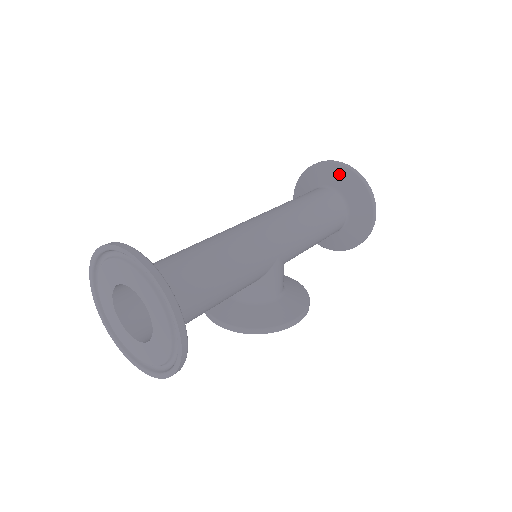
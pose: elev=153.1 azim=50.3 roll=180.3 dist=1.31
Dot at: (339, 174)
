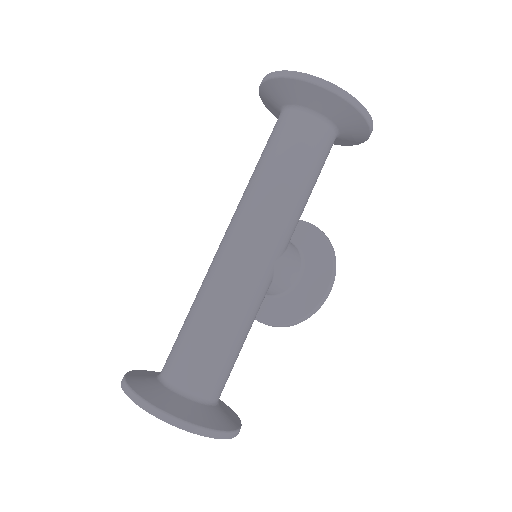
Dot at: (296, 90)
